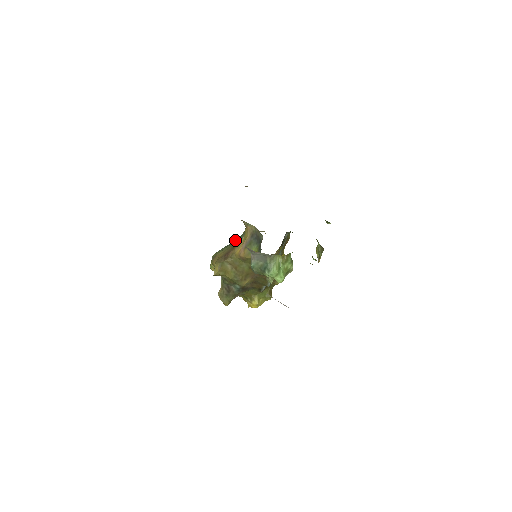
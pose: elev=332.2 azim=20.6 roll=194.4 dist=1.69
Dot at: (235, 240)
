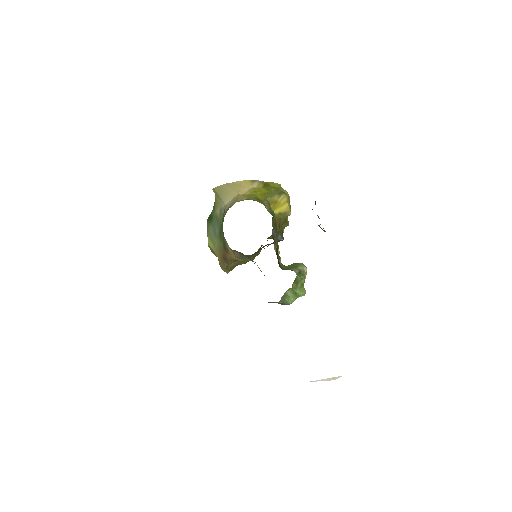
Dot at: (216, 220)
